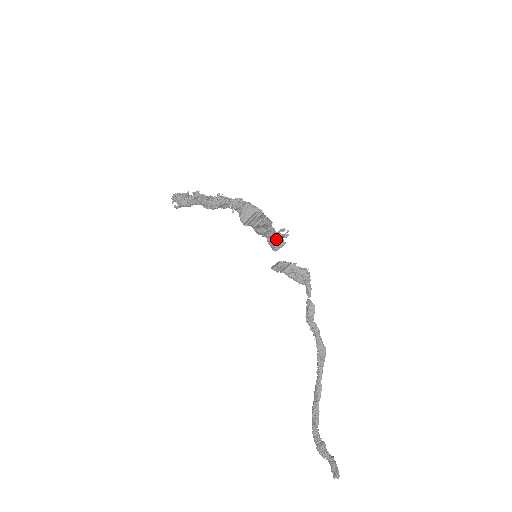
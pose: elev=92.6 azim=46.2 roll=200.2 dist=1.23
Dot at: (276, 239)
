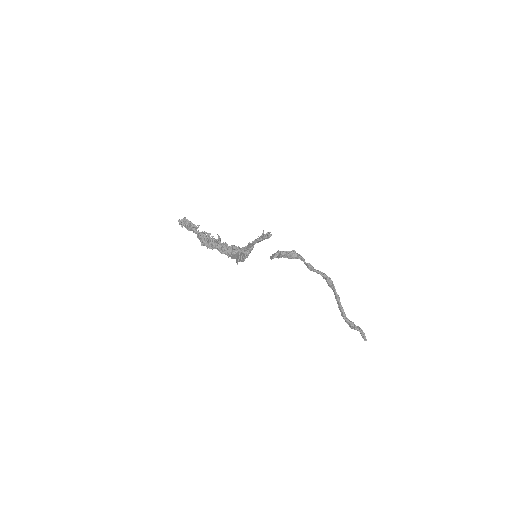
Dot at: occluded
